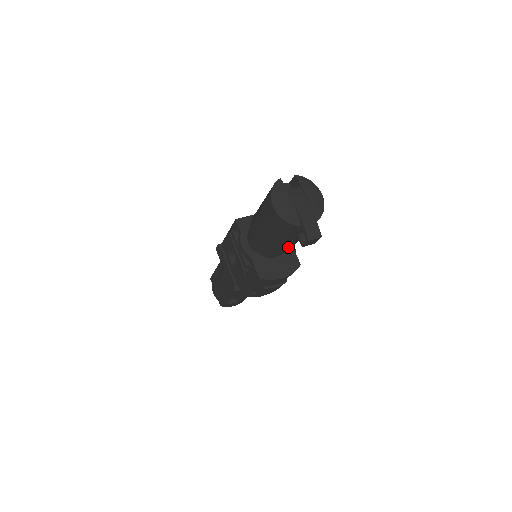
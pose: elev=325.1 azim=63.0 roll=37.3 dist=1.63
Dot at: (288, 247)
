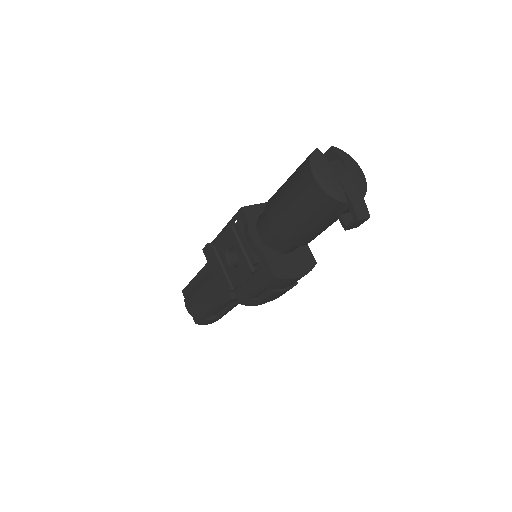
Dot at: (314, 237)
